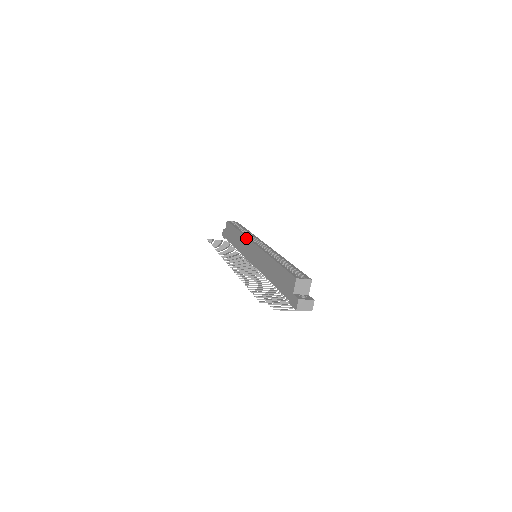
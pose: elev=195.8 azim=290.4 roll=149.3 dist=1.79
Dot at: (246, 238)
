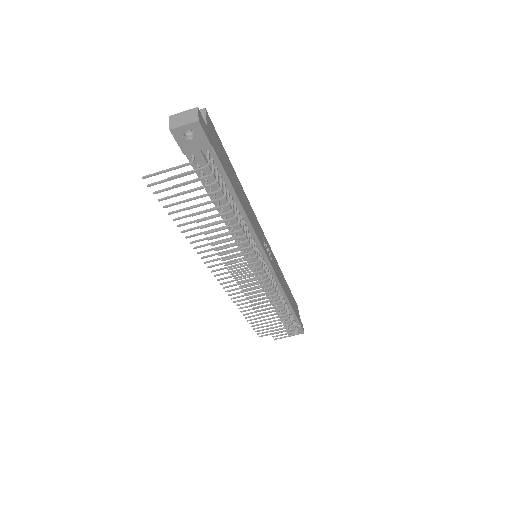
Dot at: occluded
